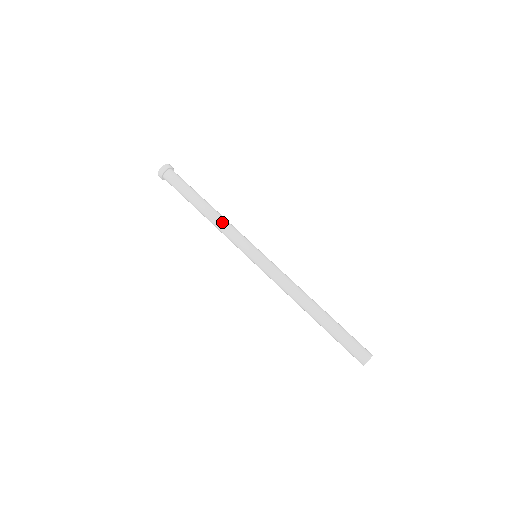
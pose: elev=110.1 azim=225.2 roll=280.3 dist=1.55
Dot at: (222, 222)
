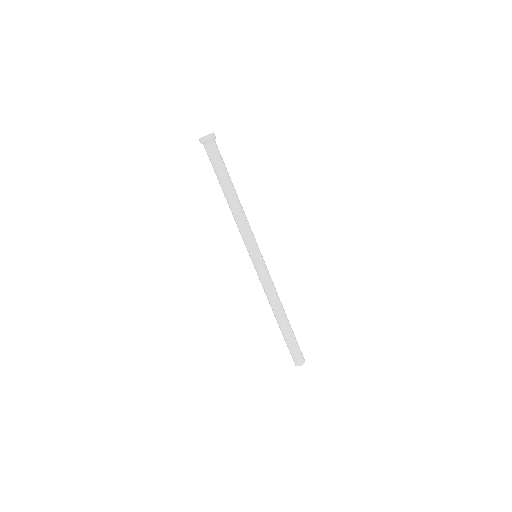
Dot at: (244, 215)
